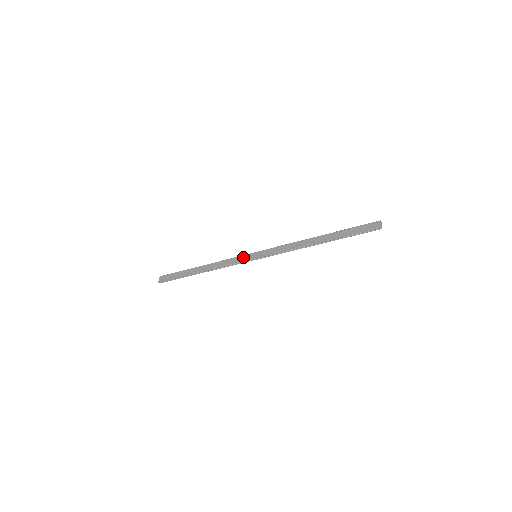
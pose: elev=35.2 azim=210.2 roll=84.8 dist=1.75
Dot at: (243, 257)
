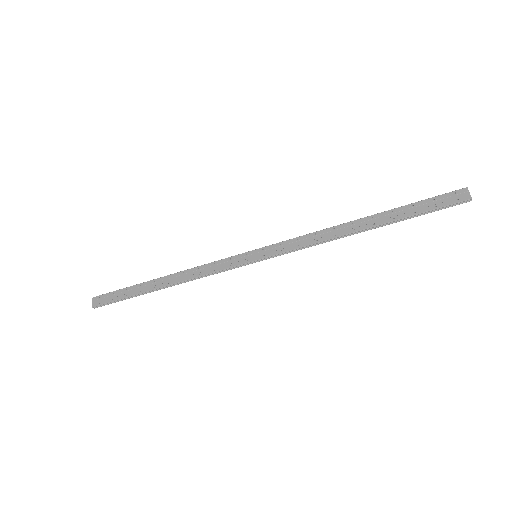
Dot at: (234, 259)
